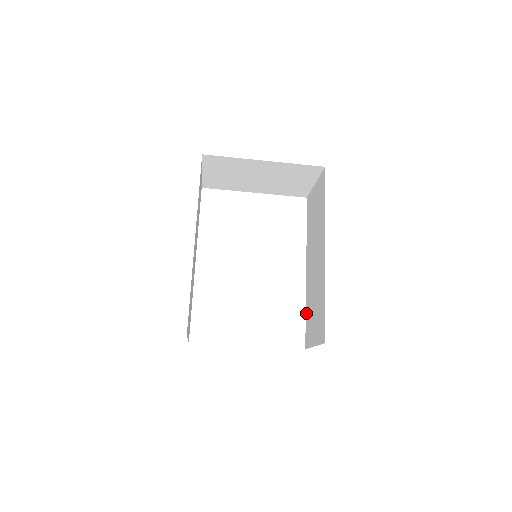
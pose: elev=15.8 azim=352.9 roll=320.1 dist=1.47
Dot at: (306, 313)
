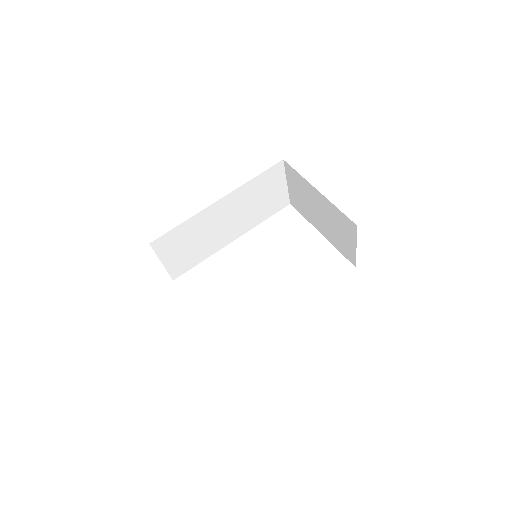
Dot at: occluded
